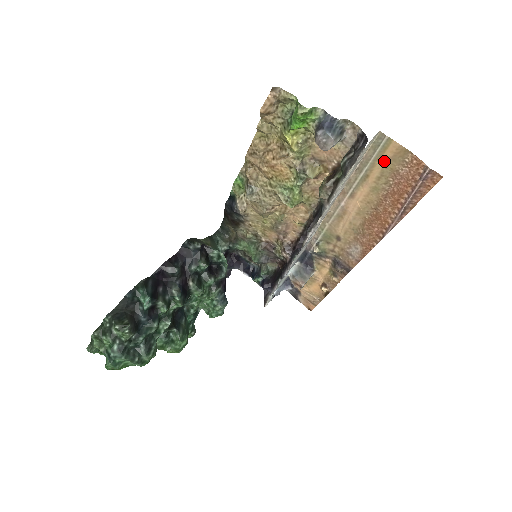
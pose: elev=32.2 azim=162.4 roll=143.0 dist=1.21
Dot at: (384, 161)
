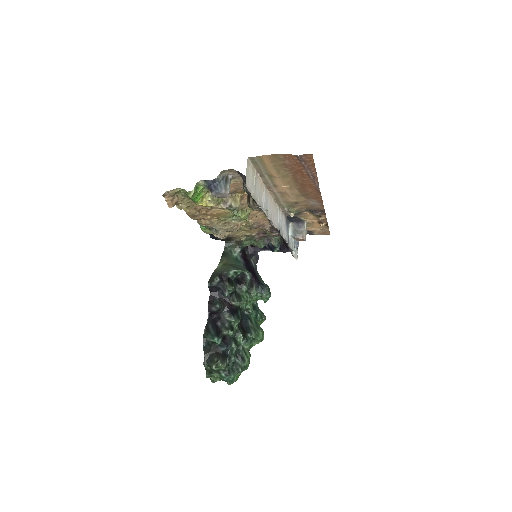
Dot at: (270, 165)
